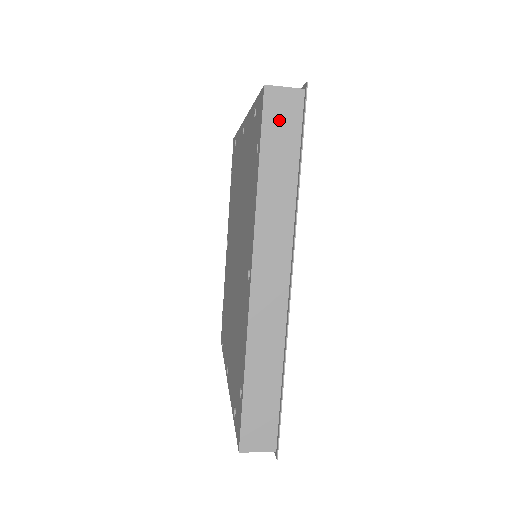
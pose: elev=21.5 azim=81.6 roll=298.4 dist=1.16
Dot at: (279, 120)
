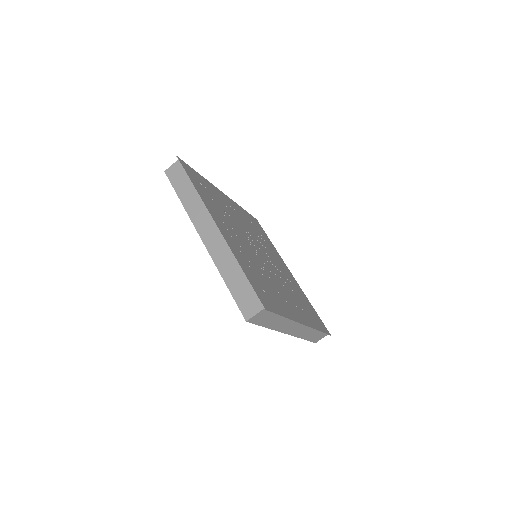
Dot at: (176, 177)
